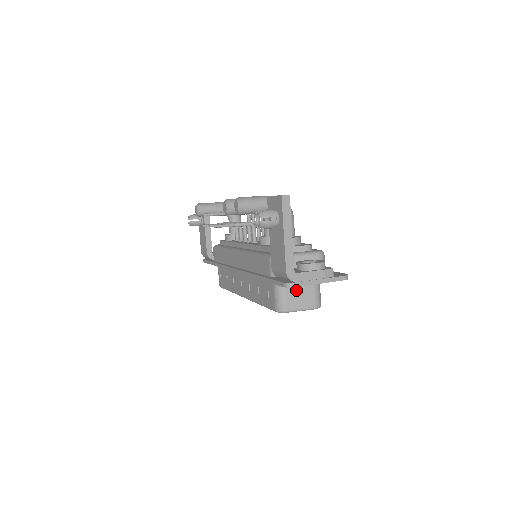
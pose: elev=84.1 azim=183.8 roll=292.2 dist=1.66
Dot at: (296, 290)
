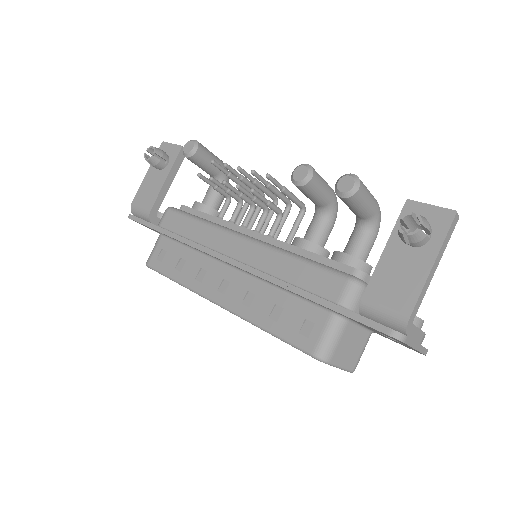
Dot at: (351, 338)
